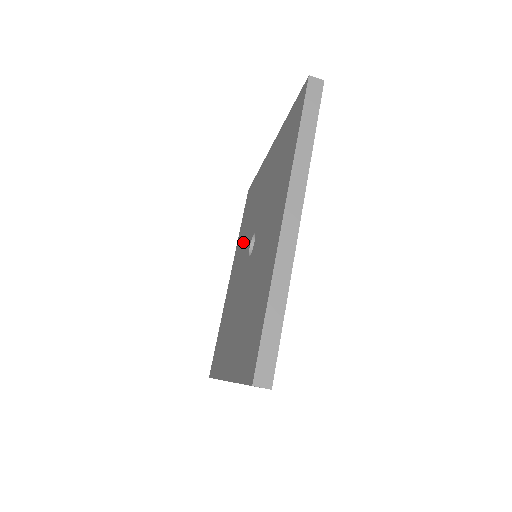
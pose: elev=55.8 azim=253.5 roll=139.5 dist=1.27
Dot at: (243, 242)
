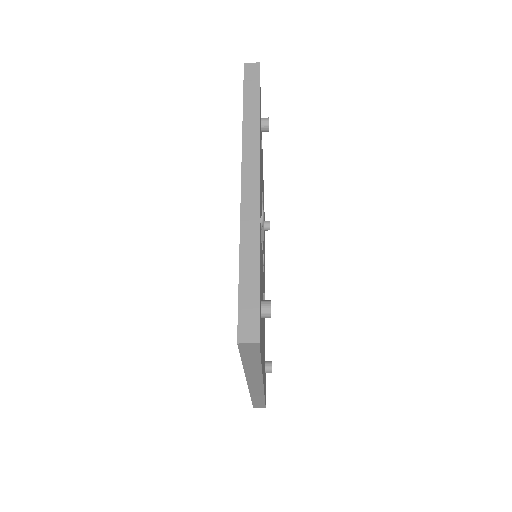
Dot at: occluded
